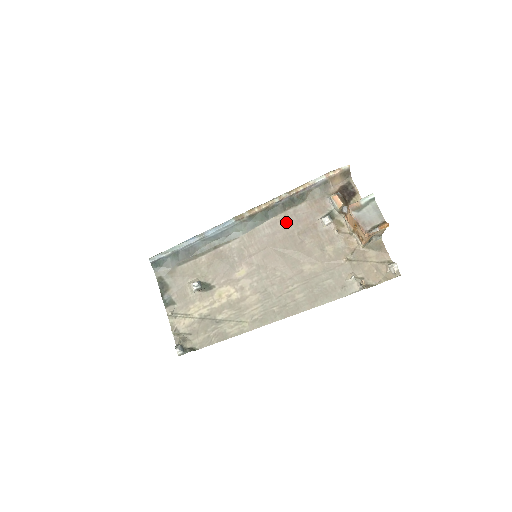
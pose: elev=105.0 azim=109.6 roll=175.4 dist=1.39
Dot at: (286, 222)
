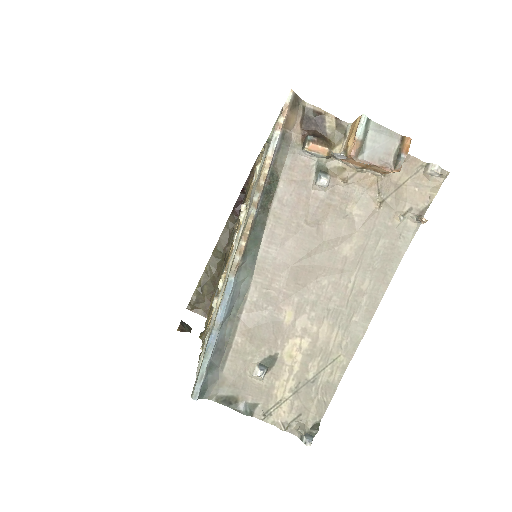
Dot at: (282, 222)
